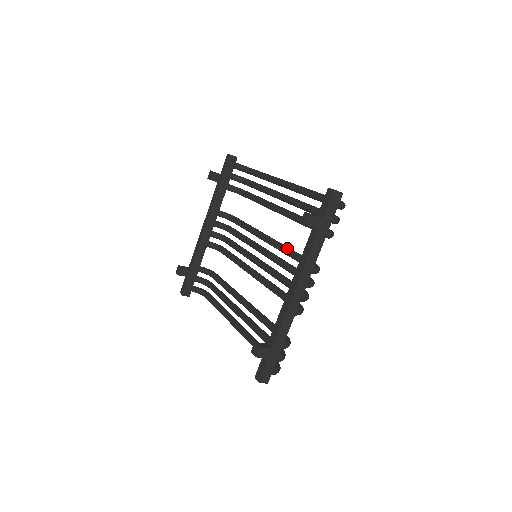
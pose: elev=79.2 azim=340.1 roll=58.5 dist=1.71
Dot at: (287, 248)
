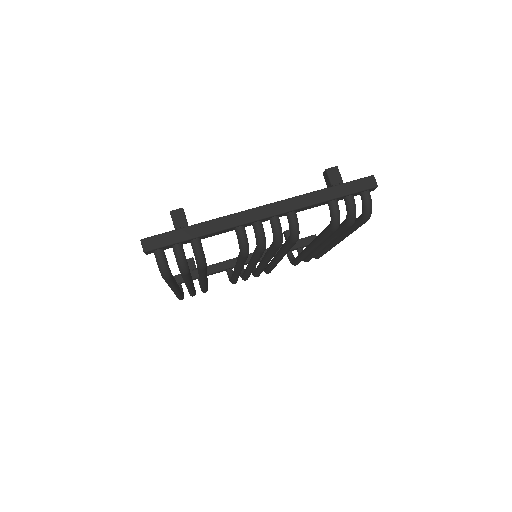
Dot at: occluded
